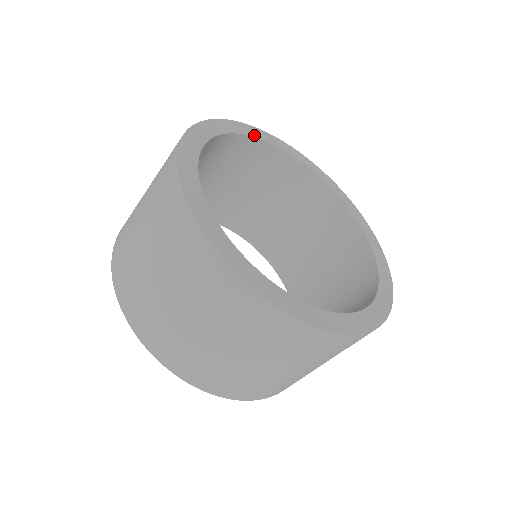
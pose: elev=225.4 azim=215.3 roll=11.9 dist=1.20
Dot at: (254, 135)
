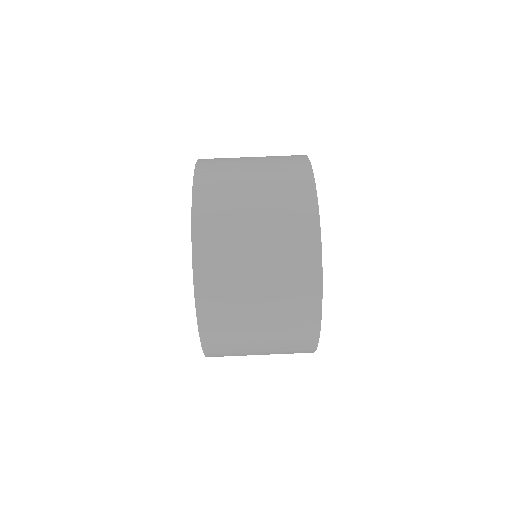
Dot at: occluded
